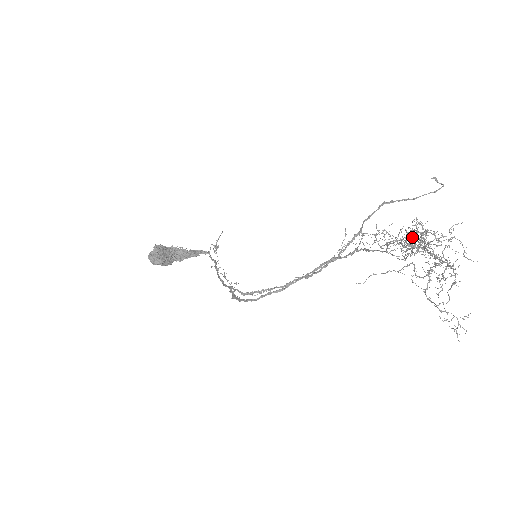
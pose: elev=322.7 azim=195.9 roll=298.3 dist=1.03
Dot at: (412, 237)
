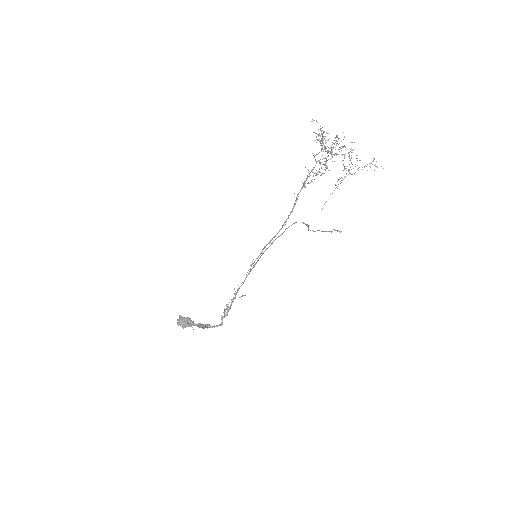
Dot at: (320, 142)
